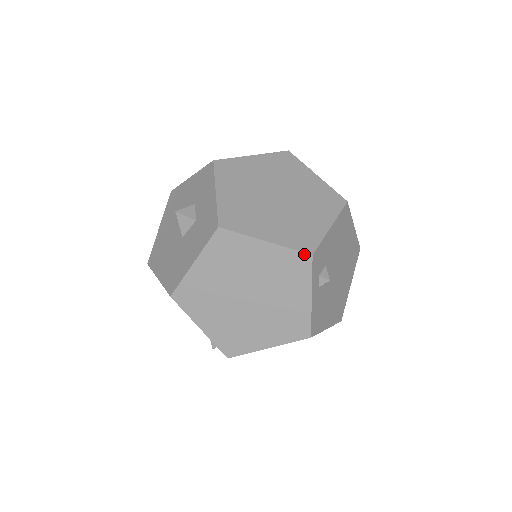
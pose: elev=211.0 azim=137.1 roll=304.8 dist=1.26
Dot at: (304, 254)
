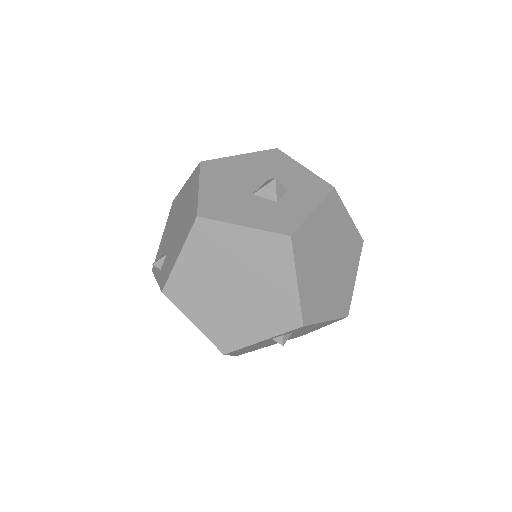
Dot at: (301, 319)
